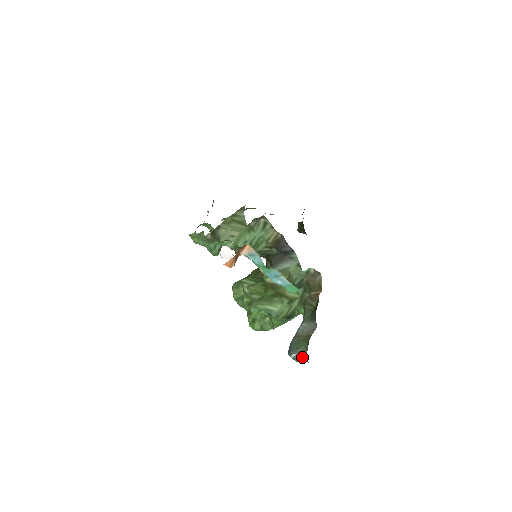
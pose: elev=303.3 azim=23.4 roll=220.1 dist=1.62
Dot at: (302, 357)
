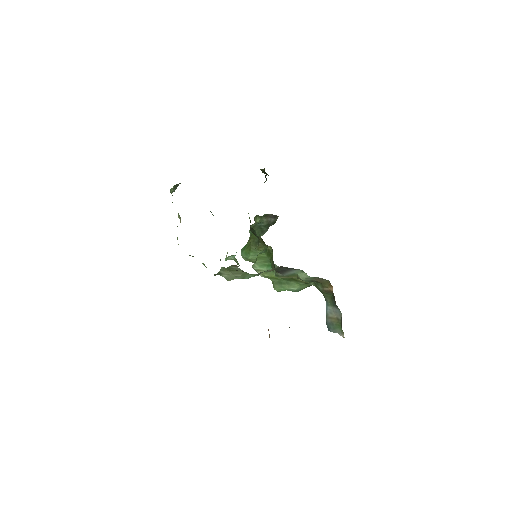
Dot at: occluded
